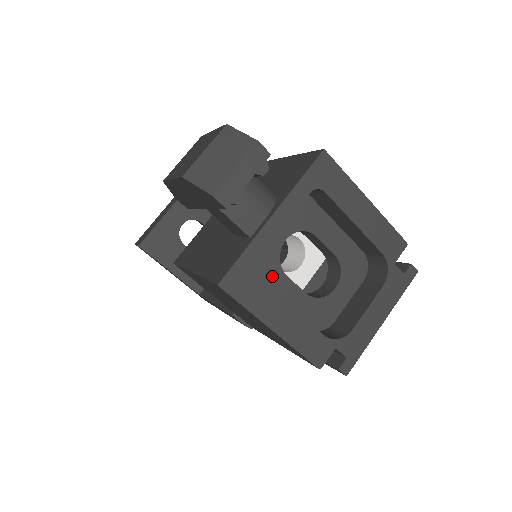
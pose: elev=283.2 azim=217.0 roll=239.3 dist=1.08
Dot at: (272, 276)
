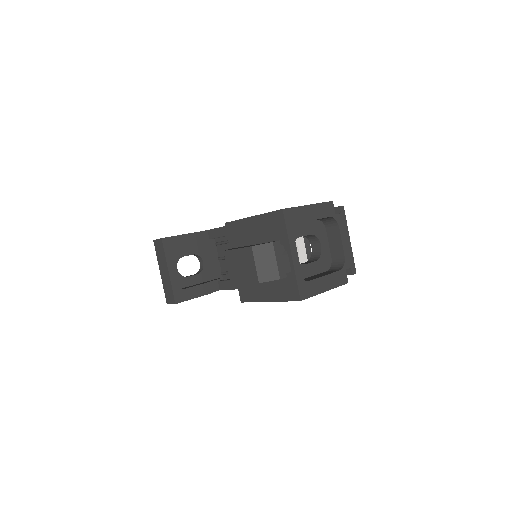
Dot at: (302, 271)
